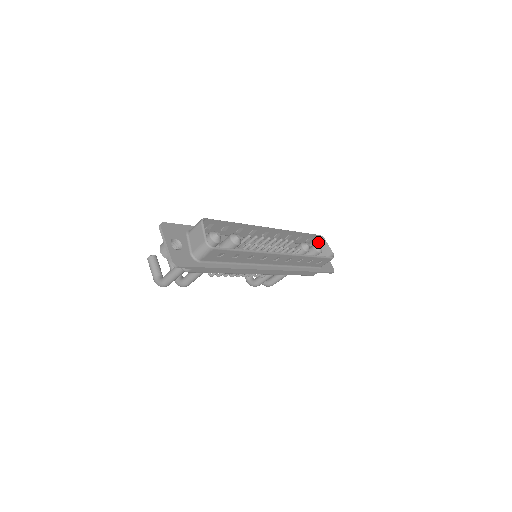
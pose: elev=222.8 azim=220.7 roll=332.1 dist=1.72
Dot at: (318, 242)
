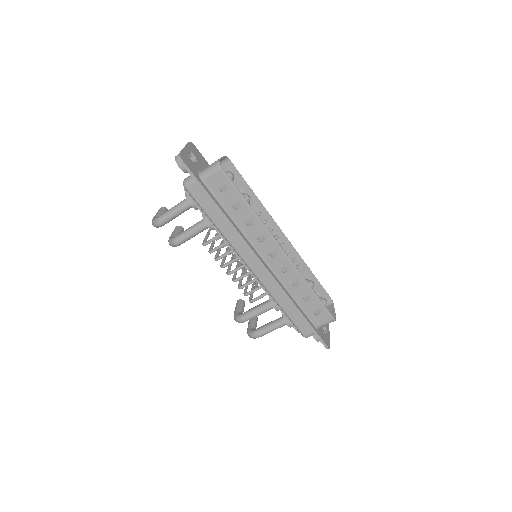
Dot at: occluded
